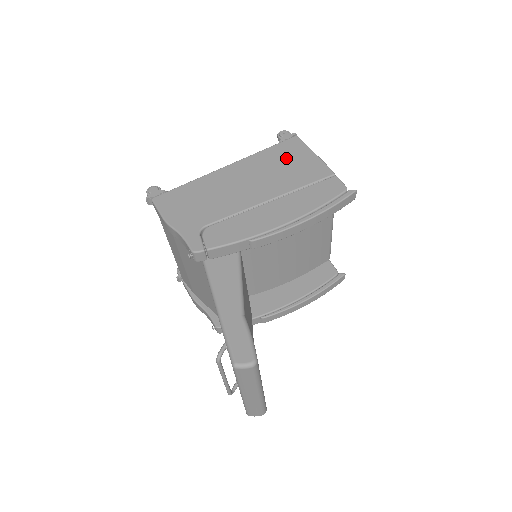
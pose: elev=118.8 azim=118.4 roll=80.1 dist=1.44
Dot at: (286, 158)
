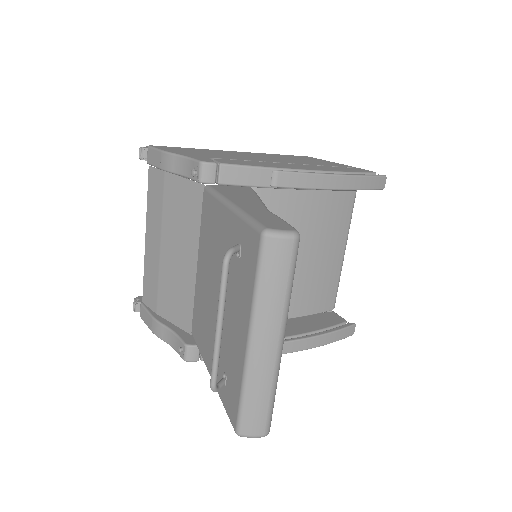
Dot at: (302, 158)
